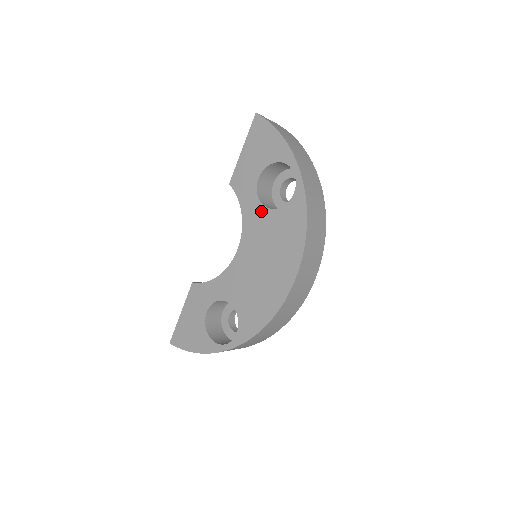
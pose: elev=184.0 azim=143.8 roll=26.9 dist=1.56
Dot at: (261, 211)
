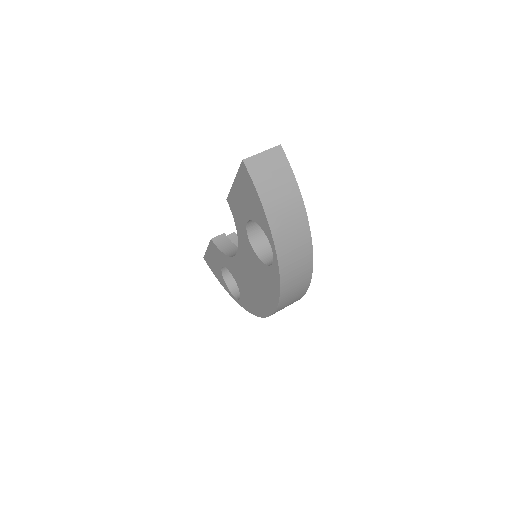
Dot at: (250, 249)
